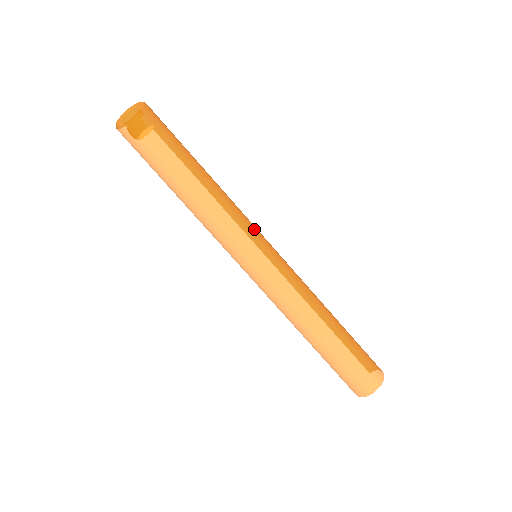
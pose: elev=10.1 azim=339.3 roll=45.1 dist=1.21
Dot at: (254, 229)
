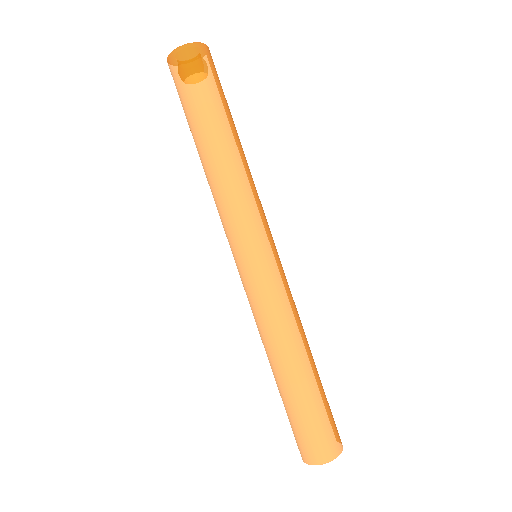
Dot at: (268, 225)
